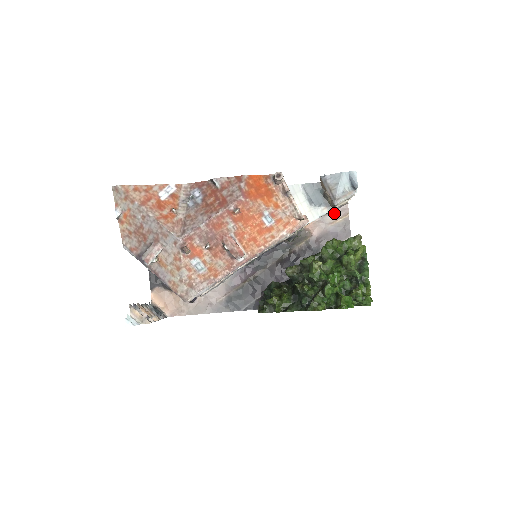
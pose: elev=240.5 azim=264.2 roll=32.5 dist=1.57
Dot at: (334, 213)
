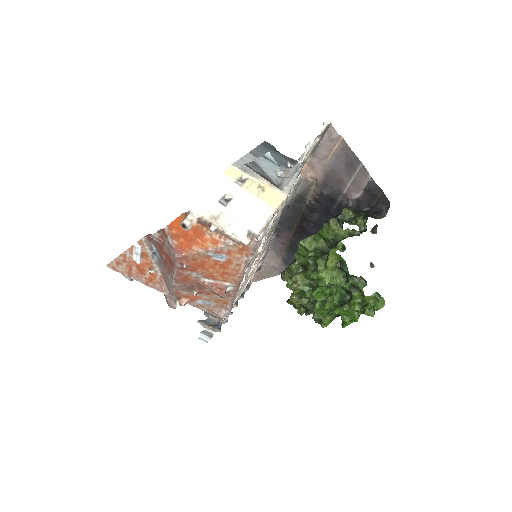
Dot at: (322, 144)
